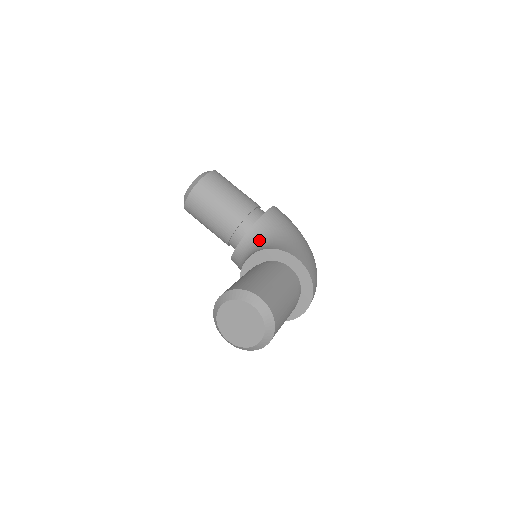
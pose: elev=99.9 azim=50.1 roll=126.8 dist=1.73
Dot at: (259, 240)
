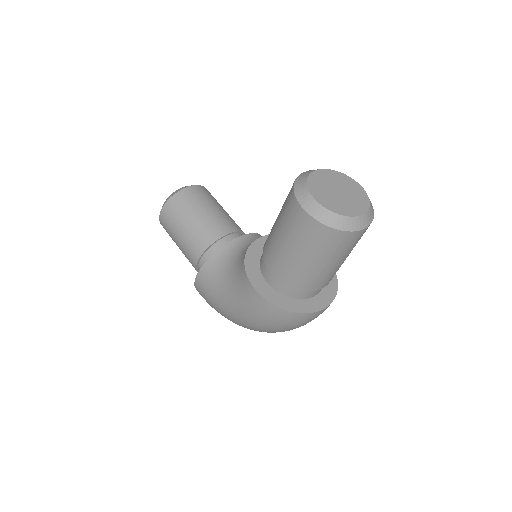
Dot at: occluded
